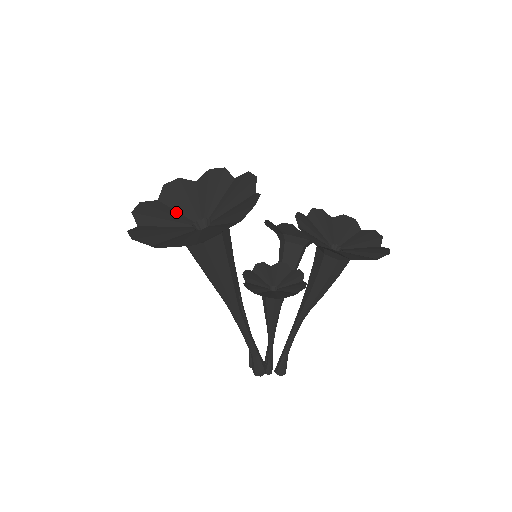
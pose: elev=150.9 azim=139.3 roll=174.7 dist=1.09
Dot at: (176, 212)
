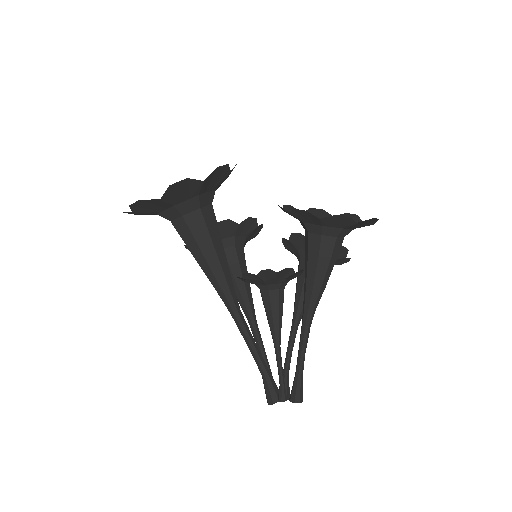
Dot at: occluded
